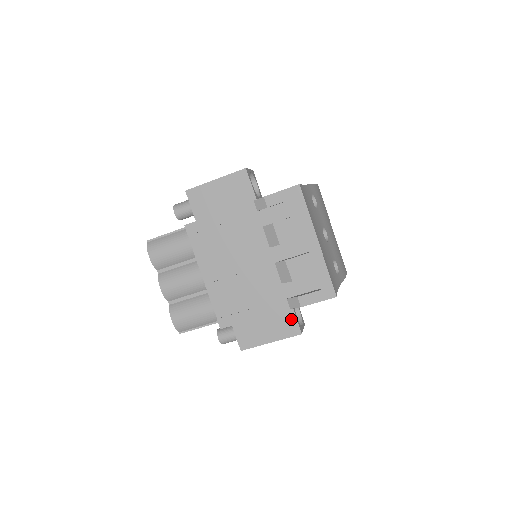
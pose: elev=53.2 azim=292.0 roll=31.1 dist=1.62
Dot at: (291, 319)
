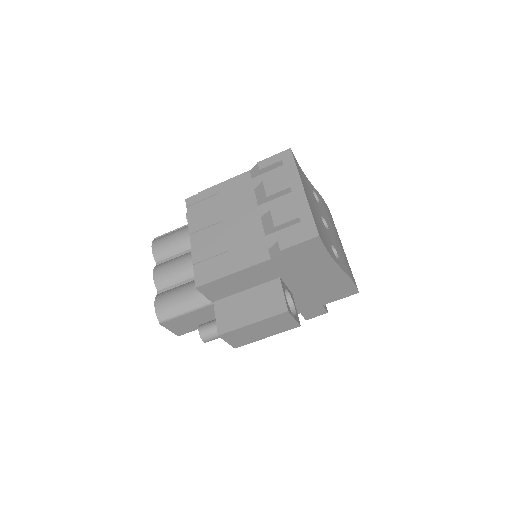
Dot at: (278, 295)
